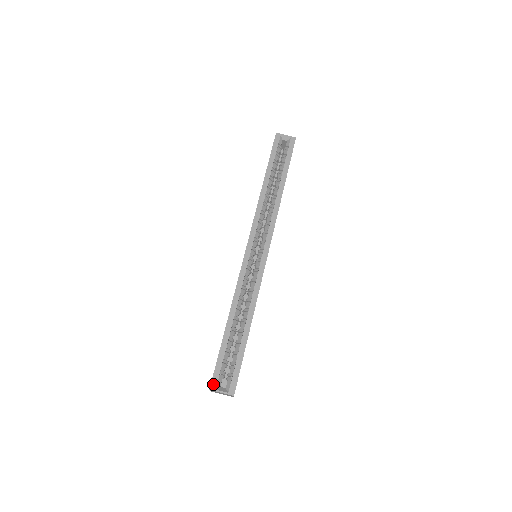
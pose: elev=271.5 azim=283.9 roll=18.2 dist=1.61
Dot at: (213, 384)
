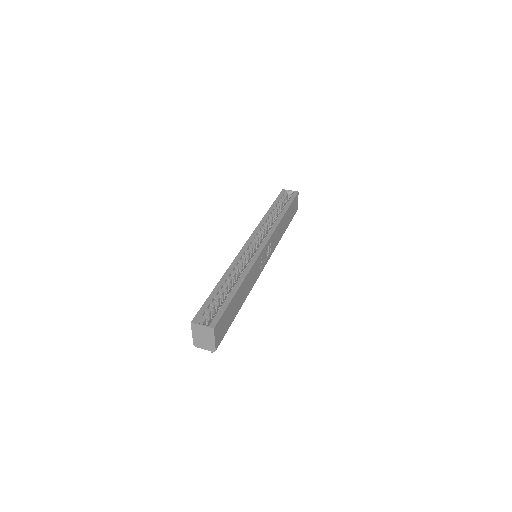
Dot at: (195, 319)
